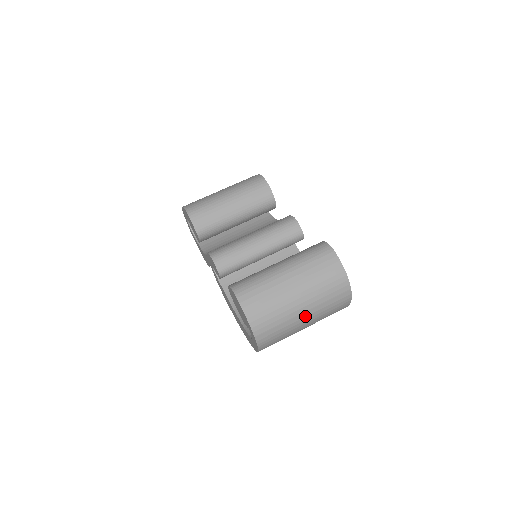
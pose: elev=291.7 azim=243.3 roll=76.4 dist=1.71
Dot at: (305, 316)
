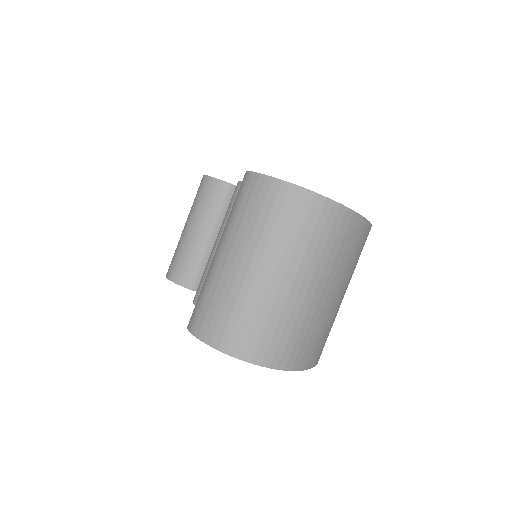
Dot at: (292, 281)
